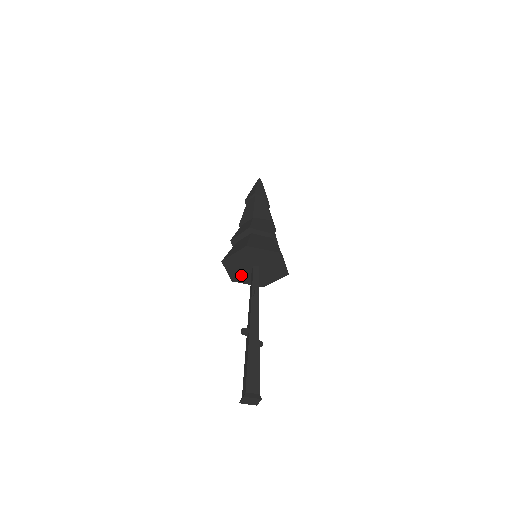
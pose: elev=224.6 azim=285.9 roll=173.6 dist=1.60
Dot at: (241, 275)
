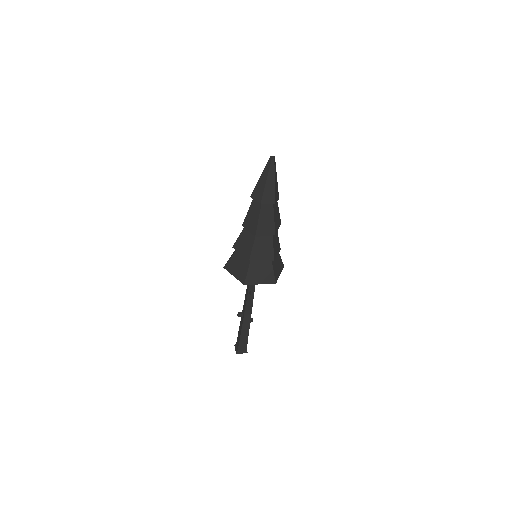
Dot at: occluded
